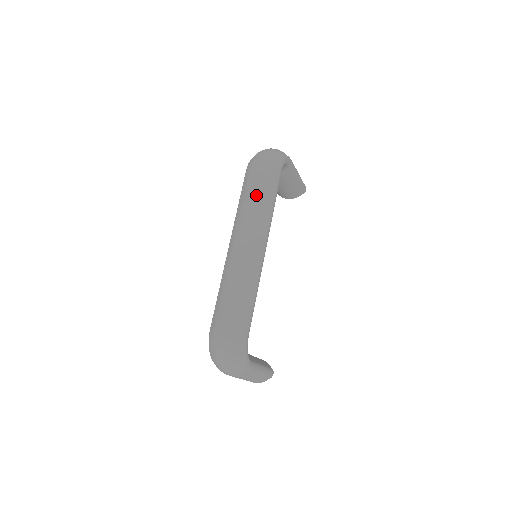
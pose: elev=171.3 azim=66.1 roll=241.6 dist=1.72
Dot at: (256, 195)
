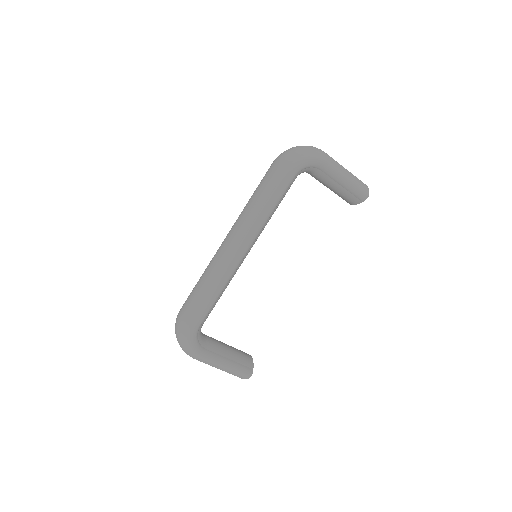
Dot at: (256, 194)
